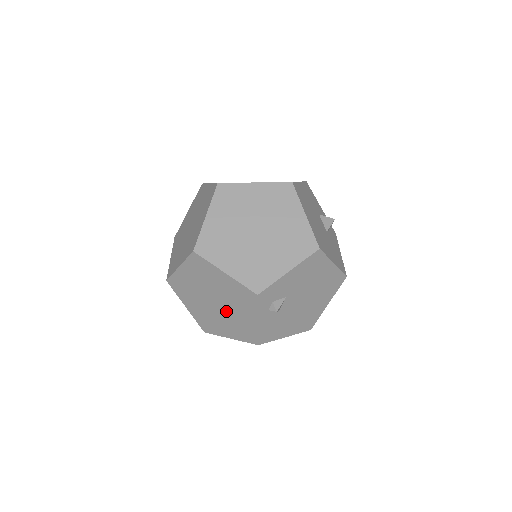
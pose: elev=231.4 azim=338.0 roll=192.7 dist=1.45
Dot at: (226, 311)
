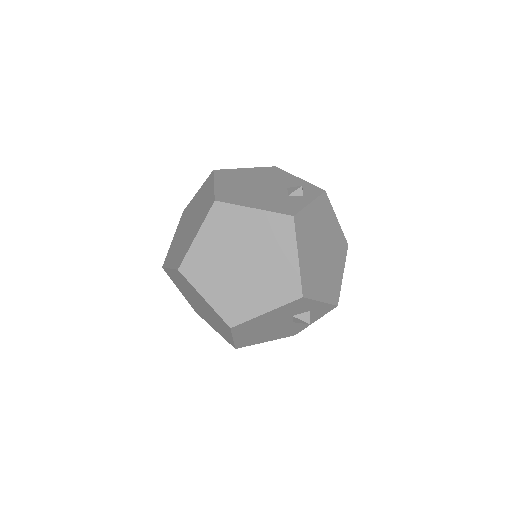
Dot at: occluded
